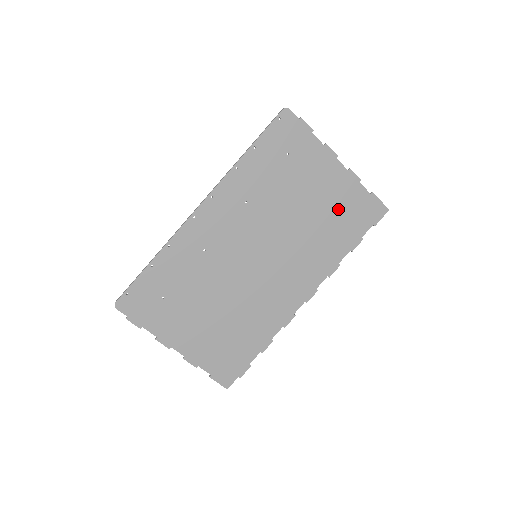
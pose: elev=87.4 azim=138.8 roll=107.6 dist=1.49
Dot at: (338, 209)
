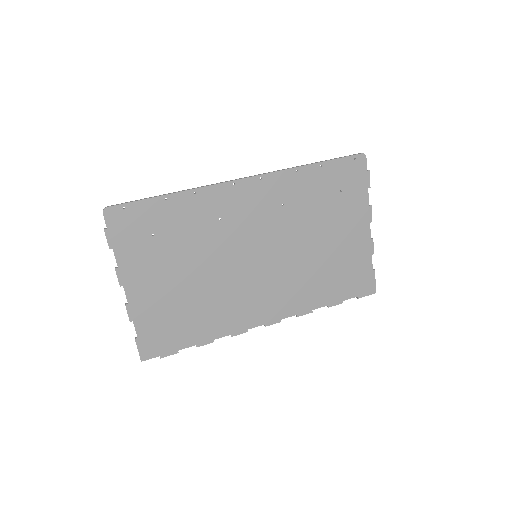
Dot at: (343, 264)
